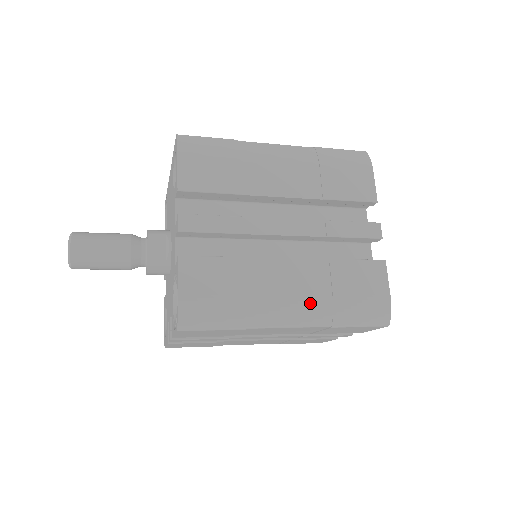
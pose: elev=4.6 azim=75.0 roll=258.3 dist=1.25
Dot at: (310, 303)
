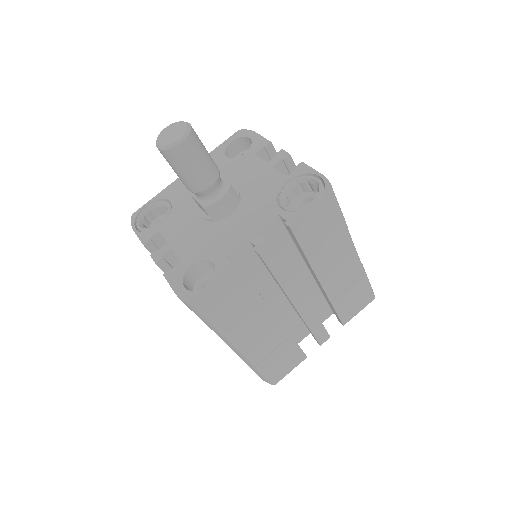
Dot at: occluded
